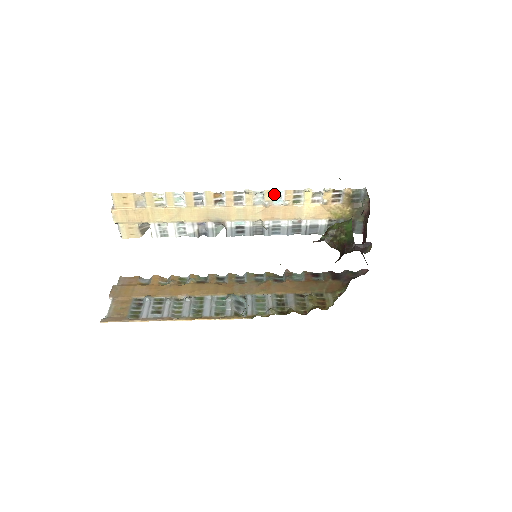
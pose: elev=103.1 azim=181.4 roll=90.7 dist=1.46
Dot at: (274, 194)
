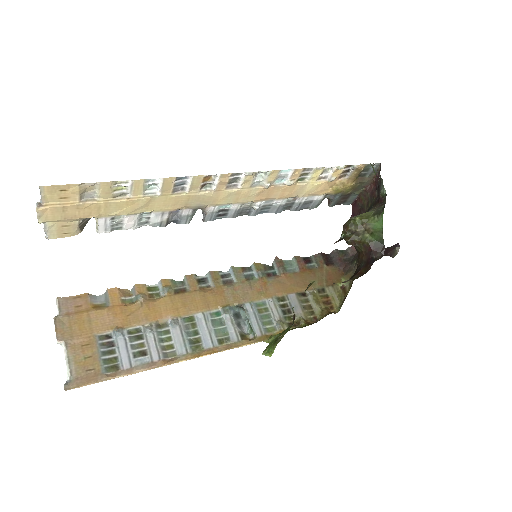
Dot at: (279, 173)
